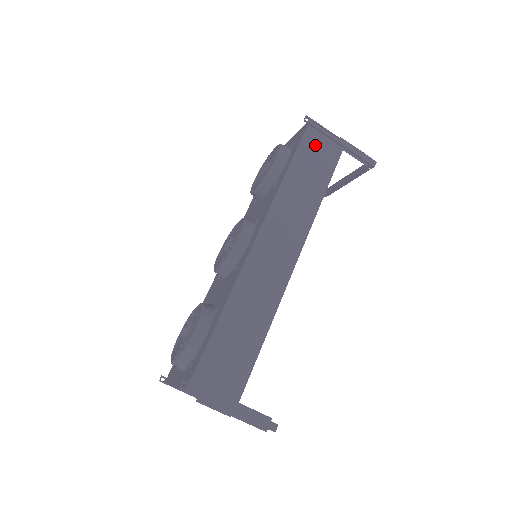
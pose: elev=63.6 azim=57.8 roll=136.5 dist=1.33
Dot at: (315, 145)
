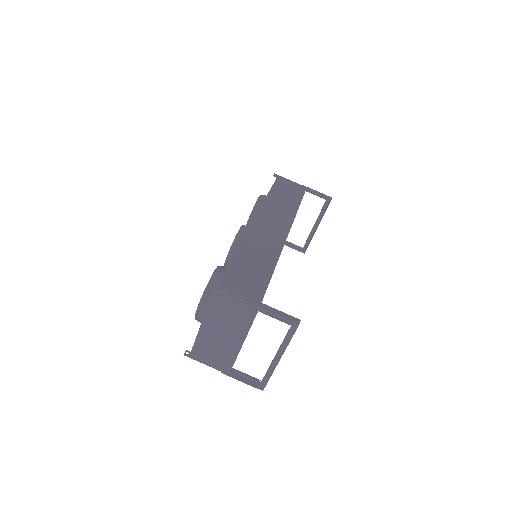
Dot at: (284, 187)
